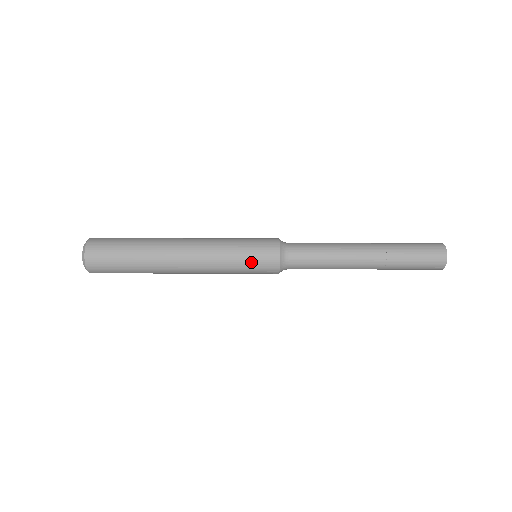
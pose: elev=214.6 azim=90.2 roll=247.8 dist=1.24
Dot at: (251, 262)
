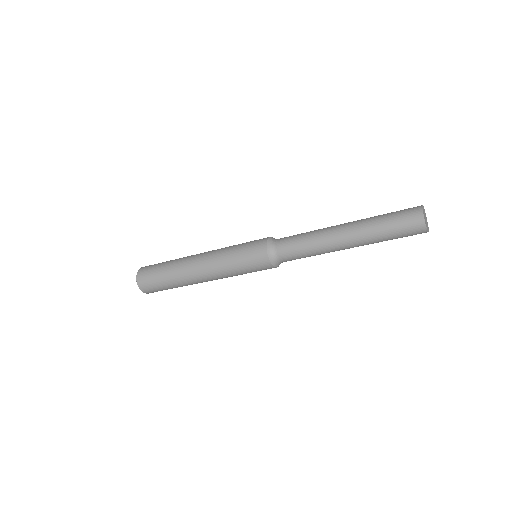
Dot at: (245, 258)
